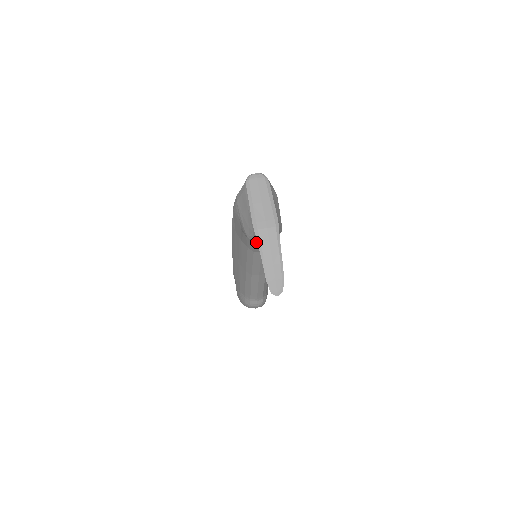
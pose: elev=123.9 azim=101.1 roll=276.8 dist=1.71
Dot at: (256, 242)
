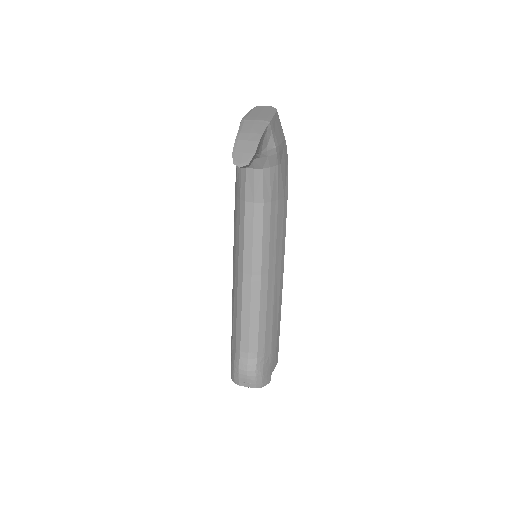
Dot at: occluded
